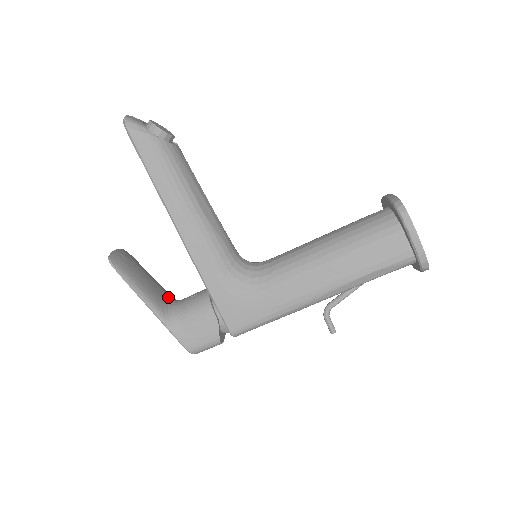
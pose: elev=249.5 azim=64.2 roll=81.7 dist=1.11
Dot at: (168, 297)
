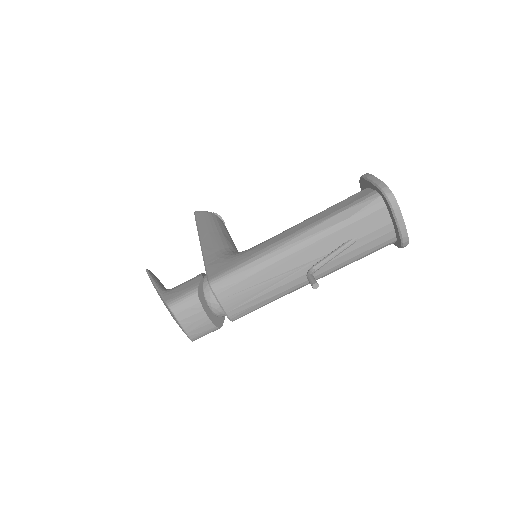
Dot at: occluded
